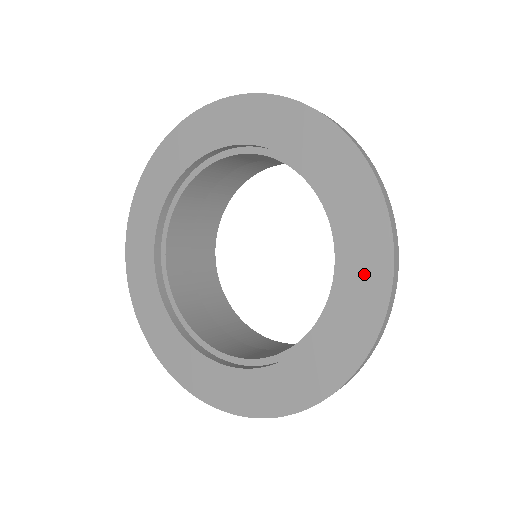
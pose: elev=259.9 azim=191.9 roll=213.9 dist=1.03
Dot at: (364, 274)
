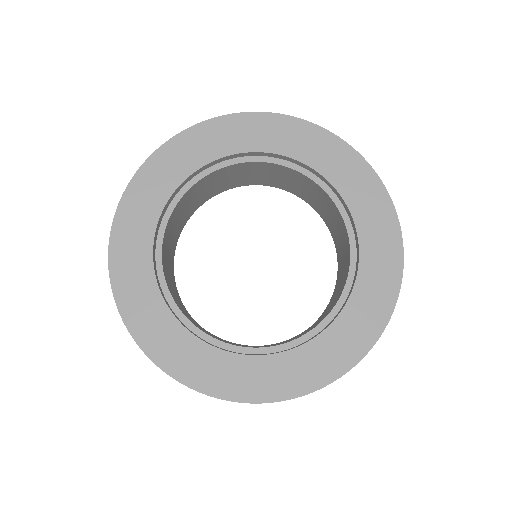
Dot at: (337, 161)
